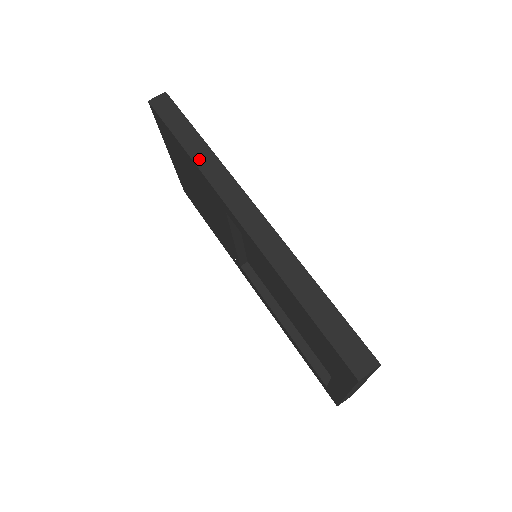
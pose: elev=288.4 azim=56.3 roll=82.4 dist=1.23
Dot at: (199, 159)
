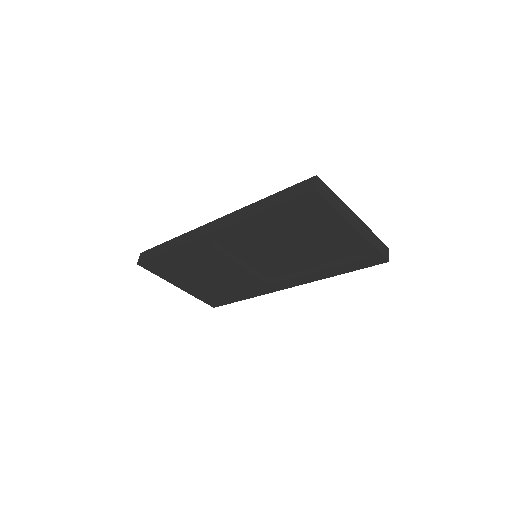
Dot at: (176, 245)
